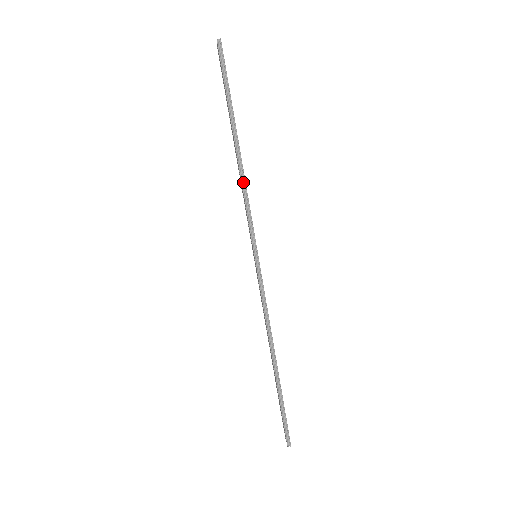
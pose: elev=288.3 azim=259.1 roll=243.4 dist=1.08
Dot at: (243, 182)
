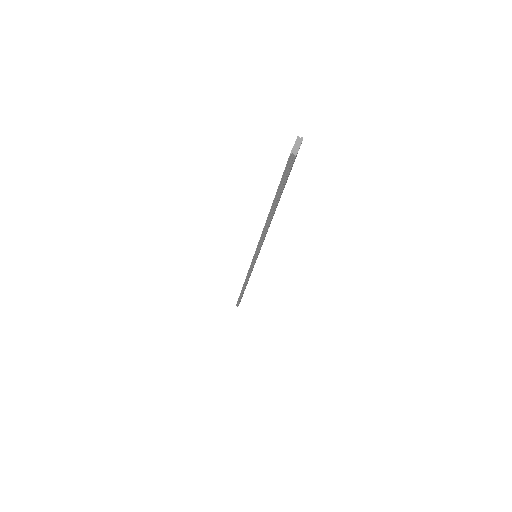
Dot at: (263, 234)
